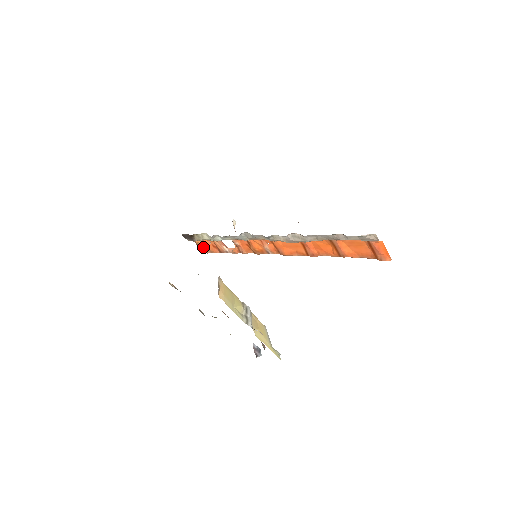
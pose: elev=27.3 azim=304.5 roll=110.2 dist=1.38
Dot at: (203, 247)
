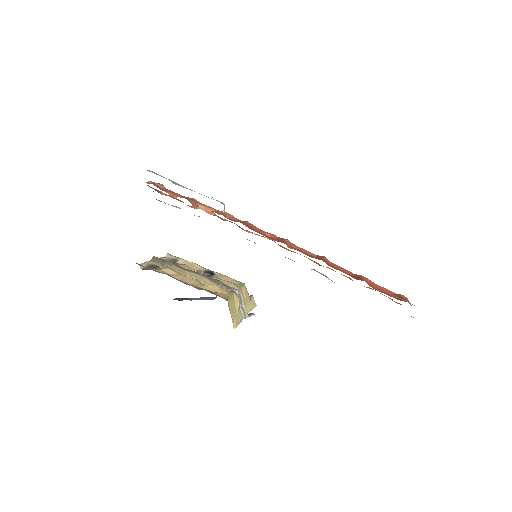
Dot at: occluded
